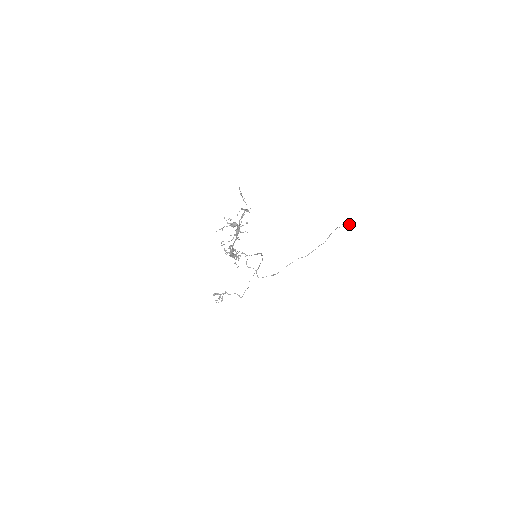
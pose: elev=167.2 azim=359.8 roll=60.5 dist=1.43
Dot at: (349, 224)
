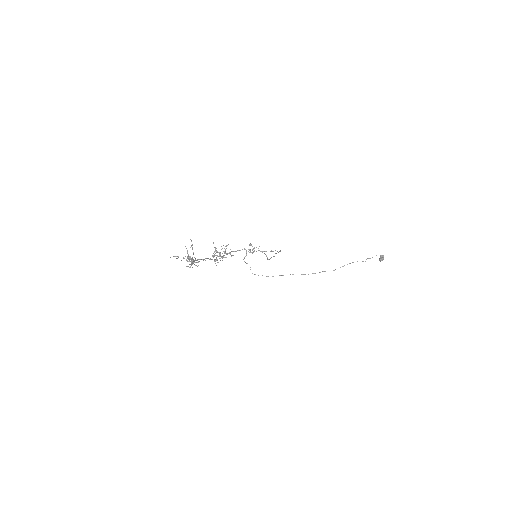
Dot at: (382, 259)
